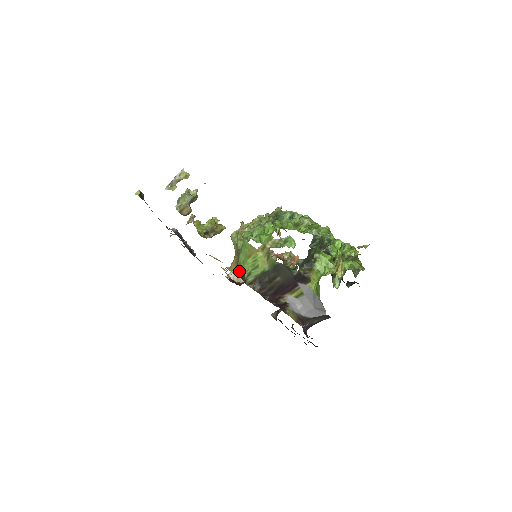
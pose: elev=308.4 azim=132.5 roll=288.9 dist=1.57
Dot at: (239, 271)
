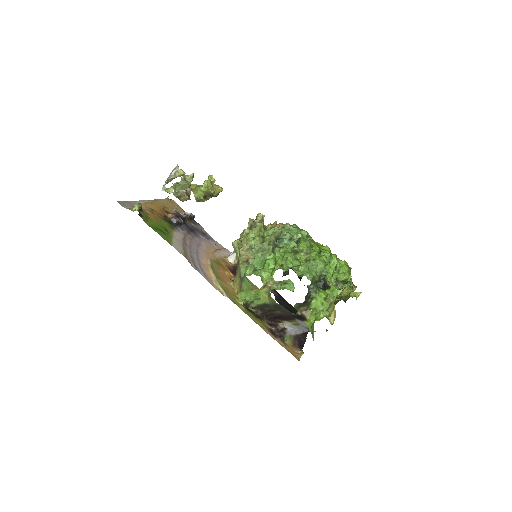
Dot at: (243, 302)
